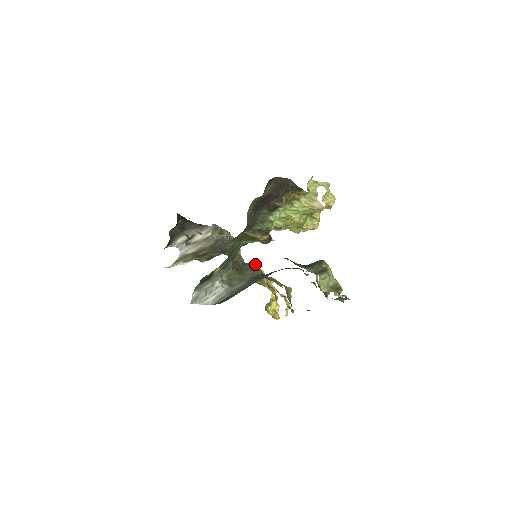
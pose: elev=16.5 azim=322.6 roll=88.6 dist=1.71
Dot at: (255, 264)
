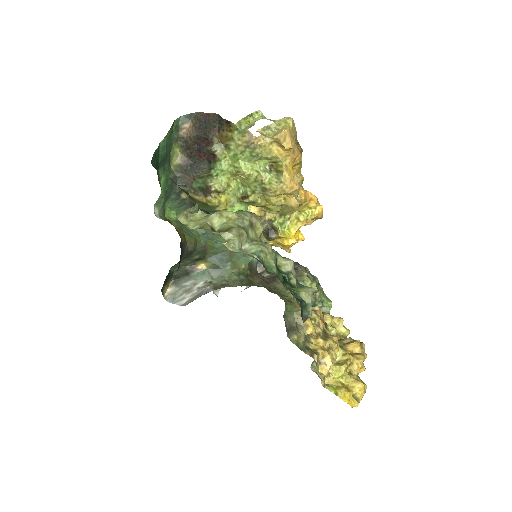
Dot at: occluded
